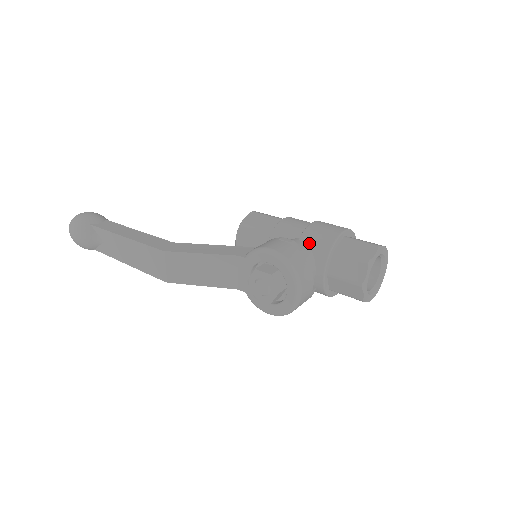
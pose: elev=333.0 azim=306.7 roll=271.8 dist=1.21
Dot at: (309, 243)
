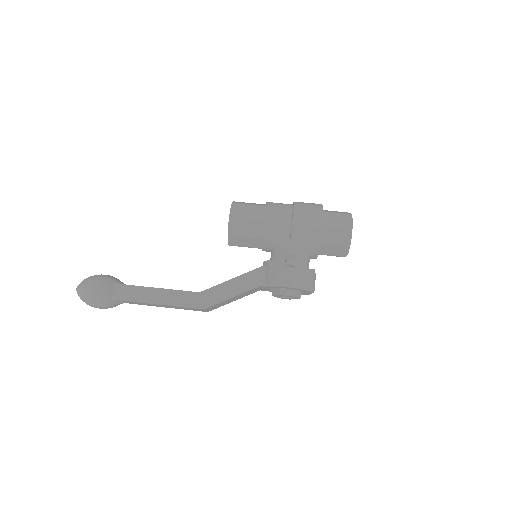
Dot at: (300, 245)
